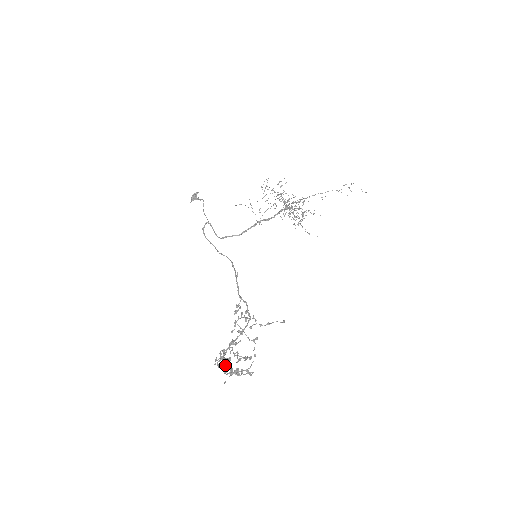
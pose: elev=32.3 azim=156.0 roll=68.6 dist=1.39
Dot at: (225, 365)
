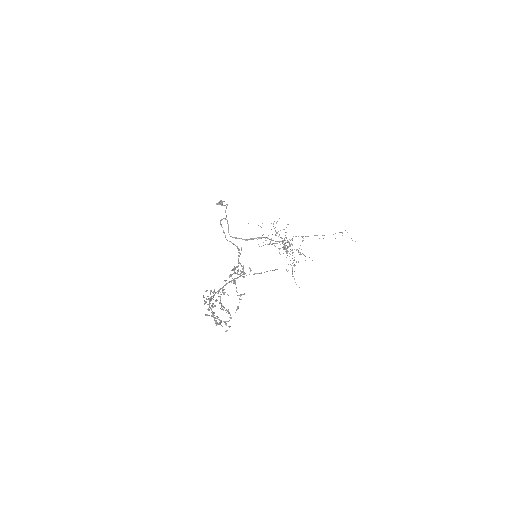
Dot at: occluded
